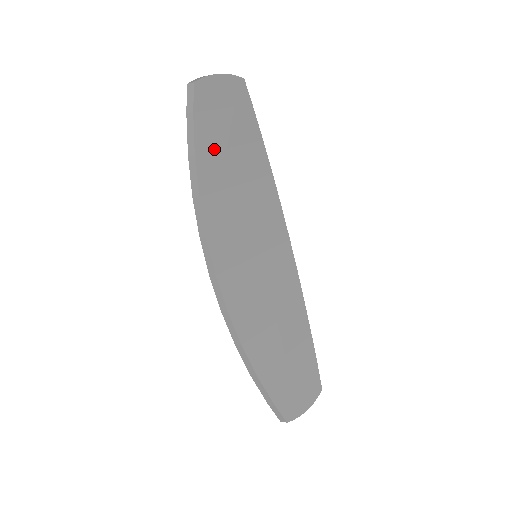
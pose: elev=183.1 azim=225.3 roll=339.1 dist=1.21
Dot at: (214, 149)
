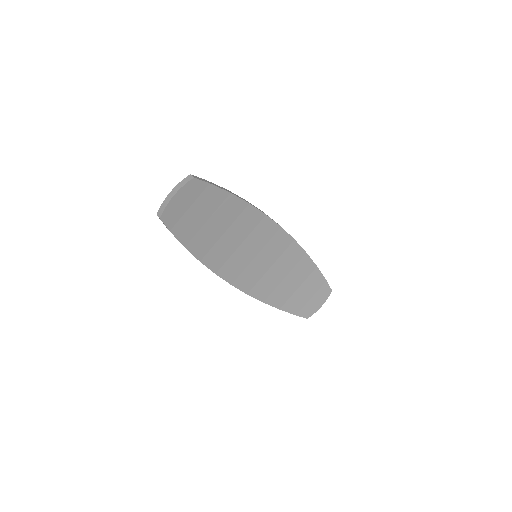
Dot at: (195, 233)
